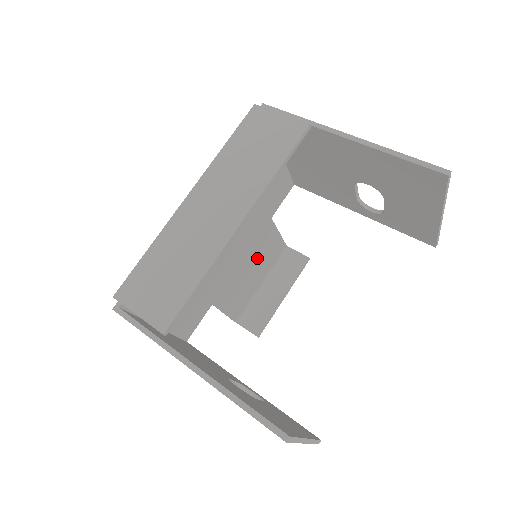
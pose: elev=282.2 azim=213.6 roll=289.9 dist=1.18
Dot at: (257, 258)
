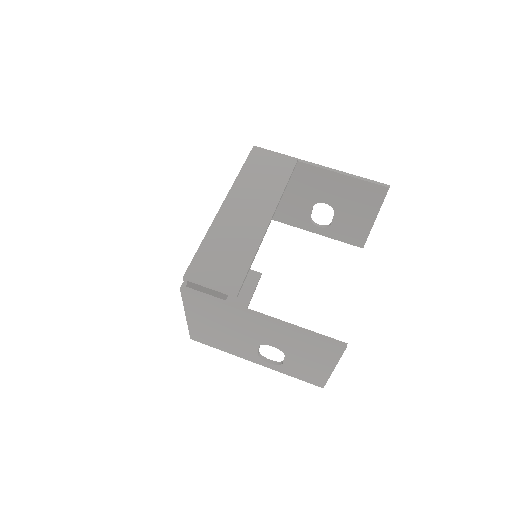
Dot at: occluded
